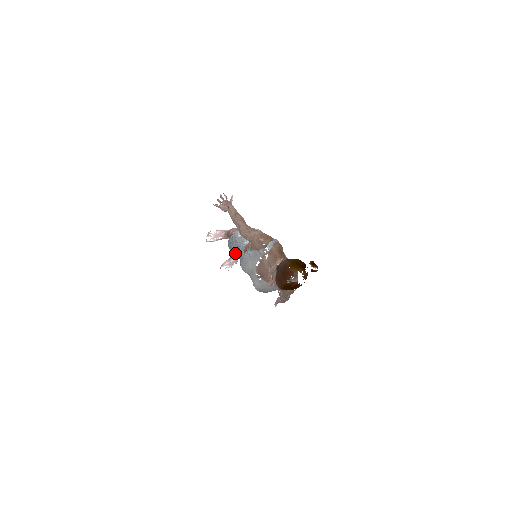
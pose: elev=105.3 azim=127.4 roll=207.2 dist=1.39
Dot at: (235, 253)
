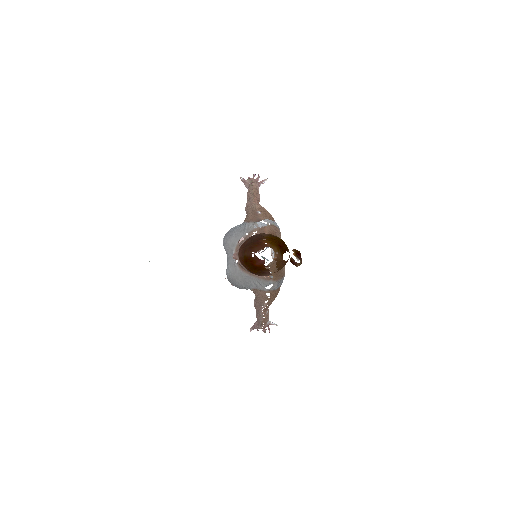
Dot at: occluded
